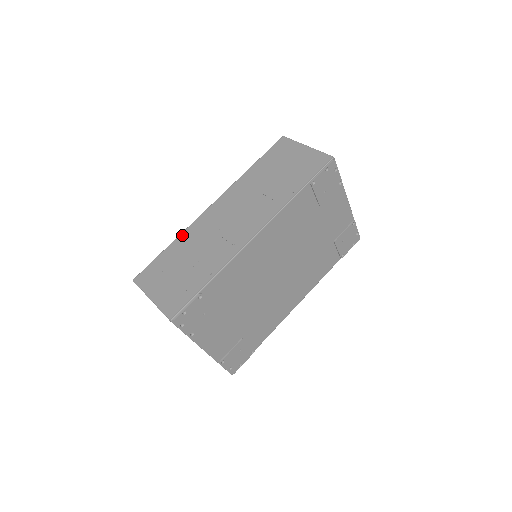
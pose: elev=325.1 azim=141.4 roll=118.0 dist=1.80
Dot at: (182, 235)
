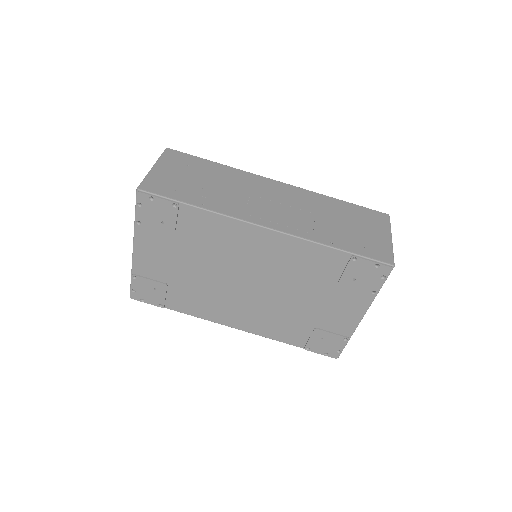
Dot at: (233, 169)
